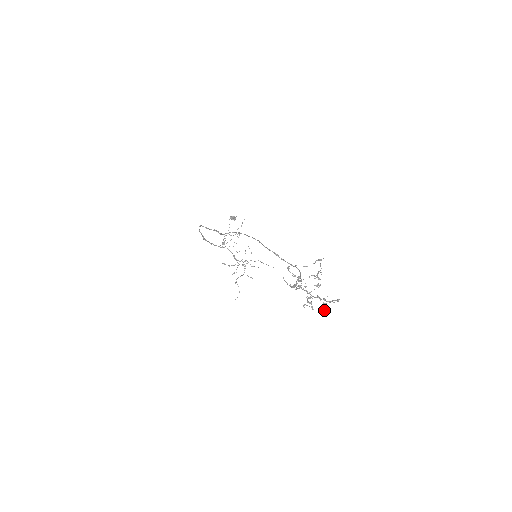
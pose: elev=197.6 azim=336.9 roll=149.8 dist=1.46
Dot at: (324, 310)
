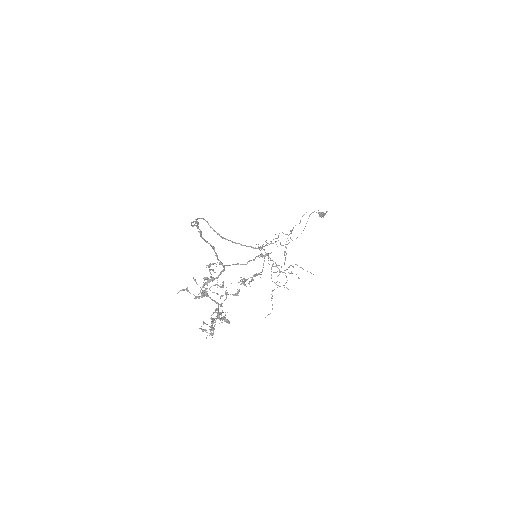
Dot at: (211, 333)
